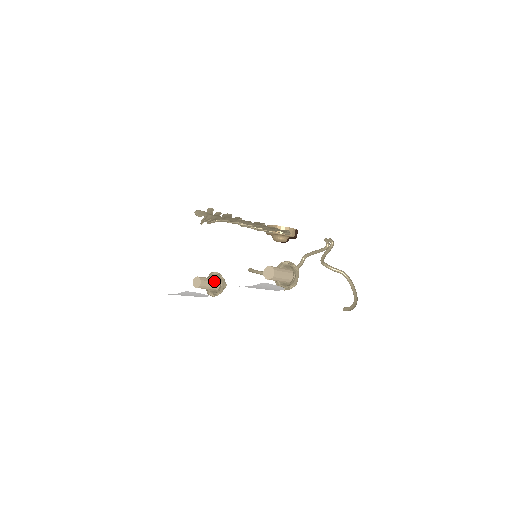
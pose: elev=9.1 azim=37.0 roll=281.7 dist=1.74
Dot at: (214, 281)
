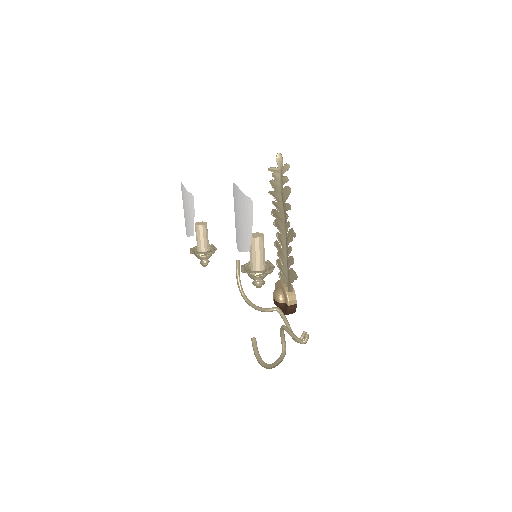
Dot at: (208, 244)
